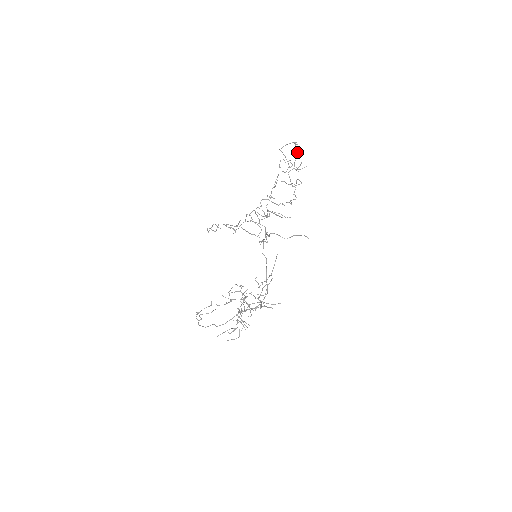
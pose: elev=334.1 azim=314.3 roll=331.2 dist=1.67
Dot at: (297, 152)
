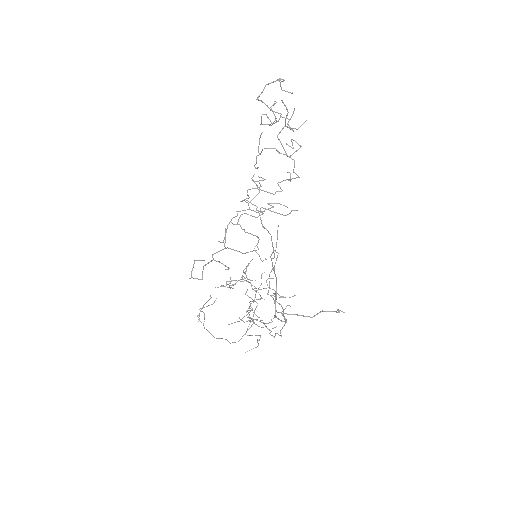
Dot at: (284, 90)
